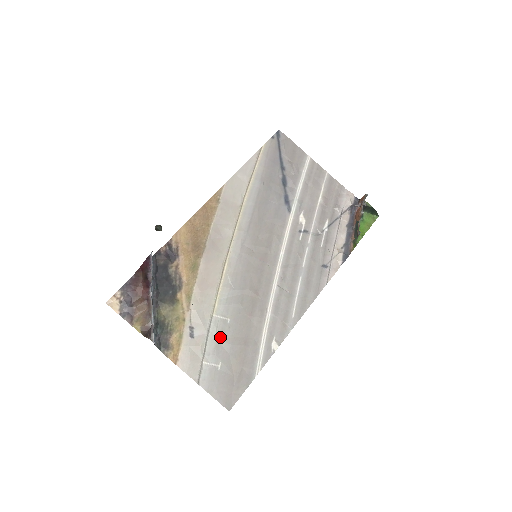
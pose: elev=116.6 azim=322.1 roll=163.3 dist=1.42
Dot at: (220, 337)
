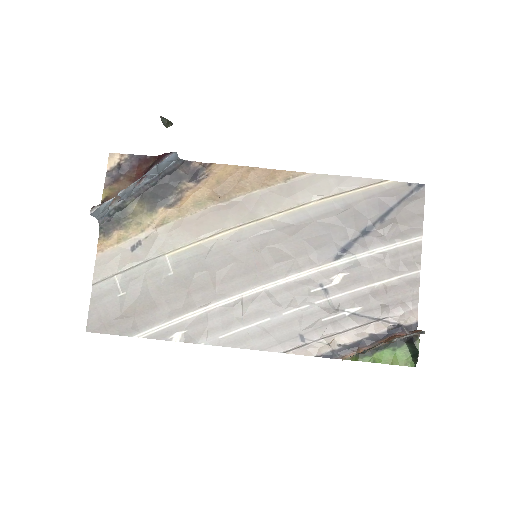
Dot at: (149, 276)
